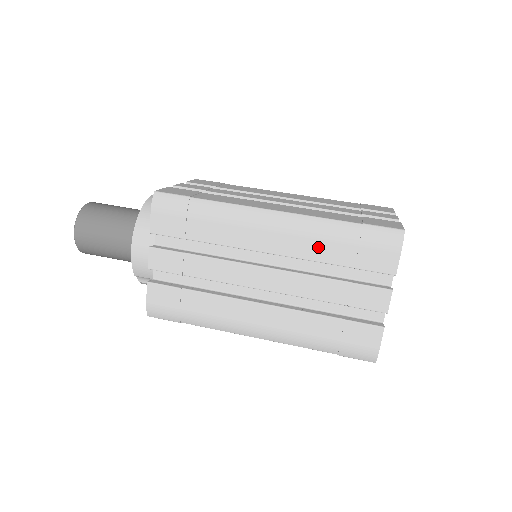
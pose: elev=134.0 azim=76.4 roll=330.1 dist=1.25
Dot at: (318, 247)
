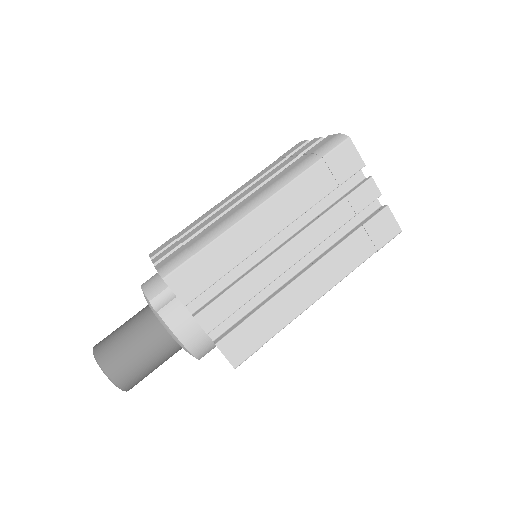
Dot at: occluded
